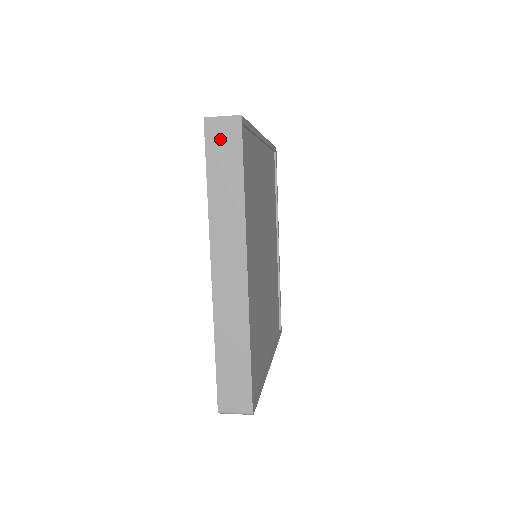
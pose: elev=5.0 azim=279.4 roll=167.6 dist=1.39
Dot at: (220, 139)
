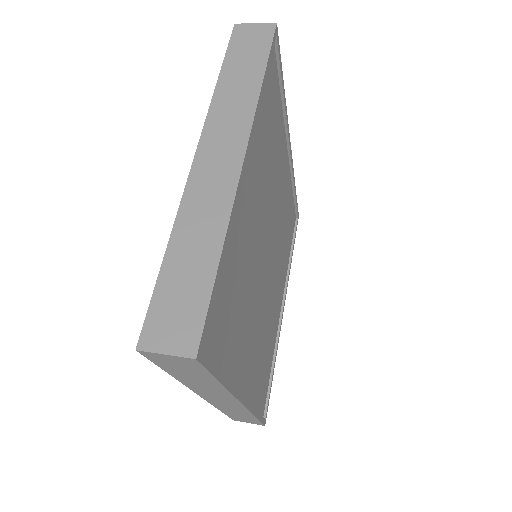
Dot at: (171, 363)
